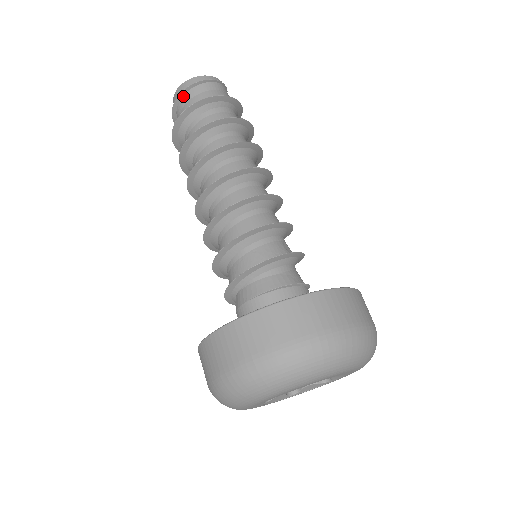
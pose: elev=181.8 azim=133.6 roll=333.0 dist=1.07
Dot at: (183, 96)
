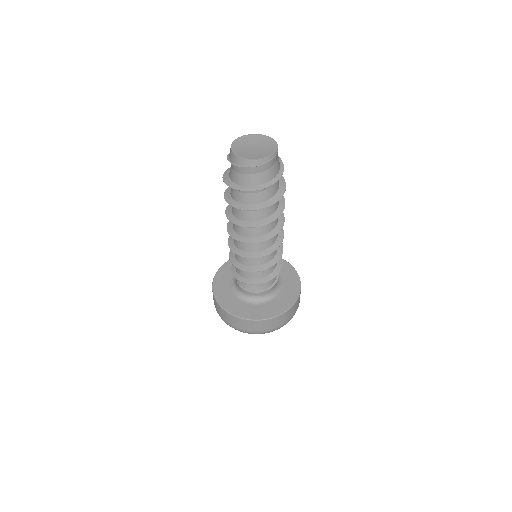
Dot at: (232, 162)
